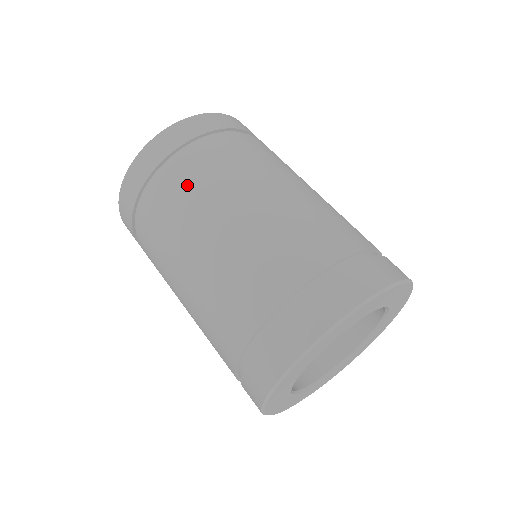
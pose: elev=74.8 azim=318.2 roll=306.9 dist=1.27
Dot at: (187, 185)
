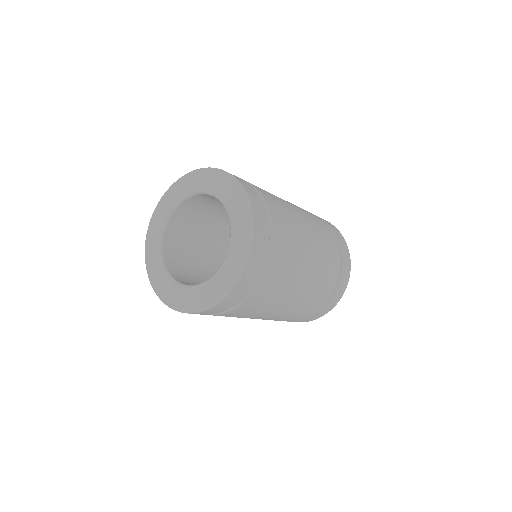
Dot at: (252, 310)
